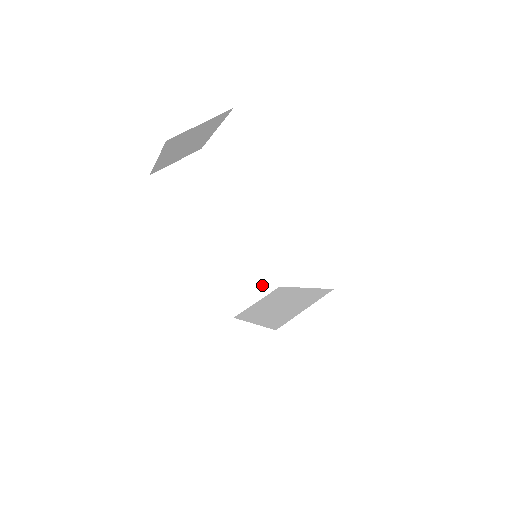
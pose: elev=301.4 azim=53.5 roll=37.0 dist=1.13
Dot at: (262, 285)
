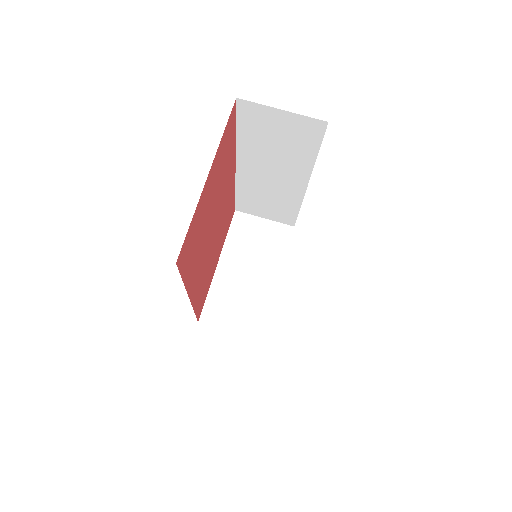
Dot at: (280, 217)
